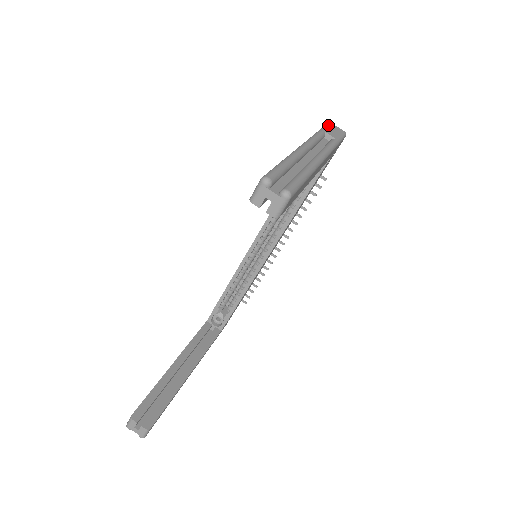
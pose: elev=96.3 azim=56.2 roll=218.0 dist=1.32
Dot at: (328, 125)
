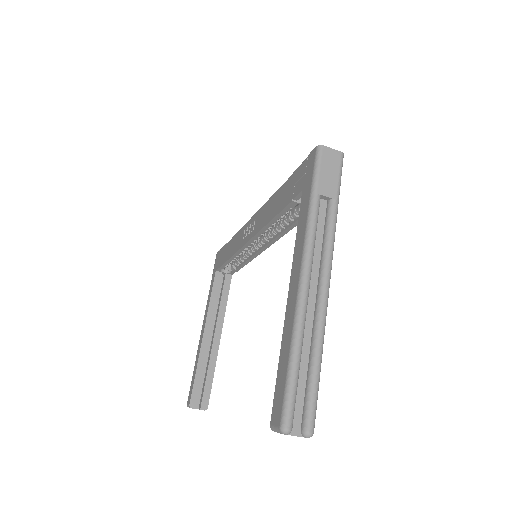
Dot at: (320, 162)
